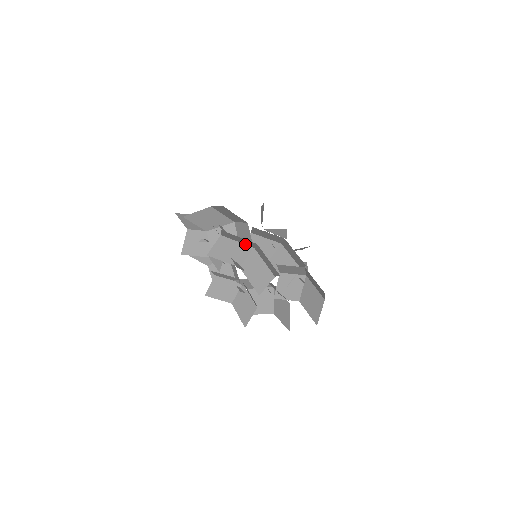
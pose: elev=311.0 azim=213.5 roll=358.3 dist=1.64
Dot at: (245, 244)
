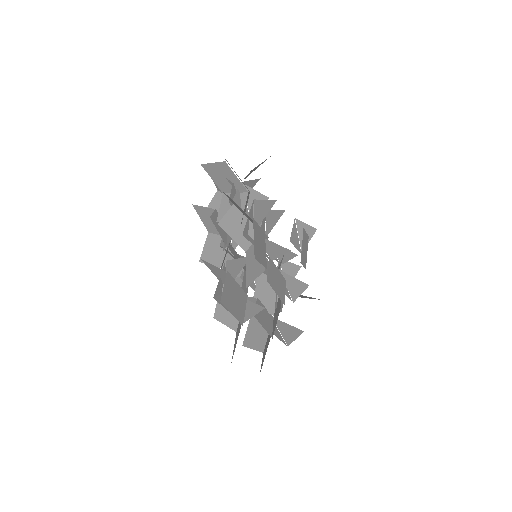
Dot at: (241, 289)
